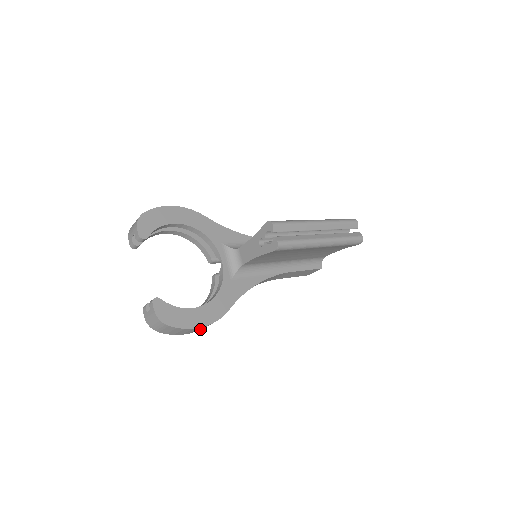
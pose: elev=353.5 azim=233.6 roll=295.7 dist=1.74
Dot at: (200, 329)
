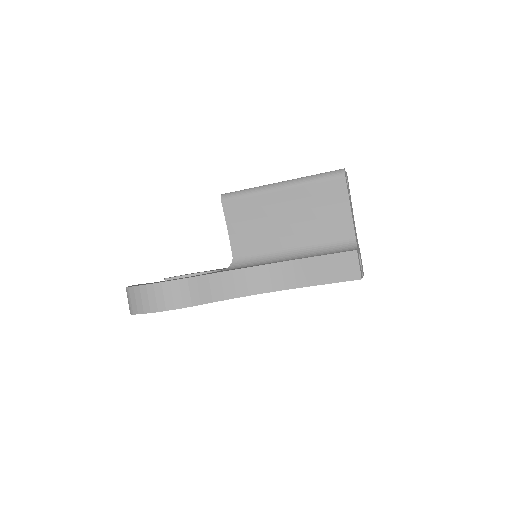
Dot at: (170, 306)
